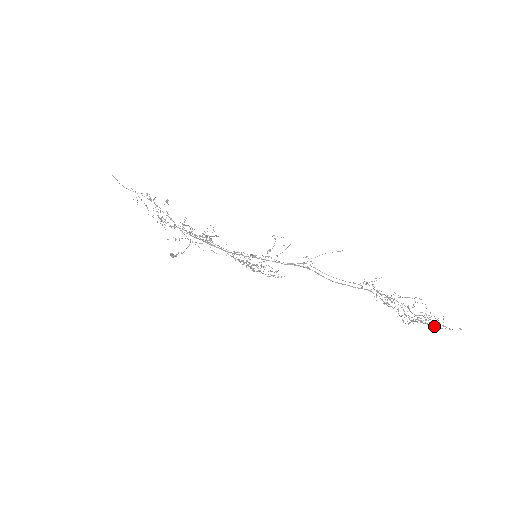
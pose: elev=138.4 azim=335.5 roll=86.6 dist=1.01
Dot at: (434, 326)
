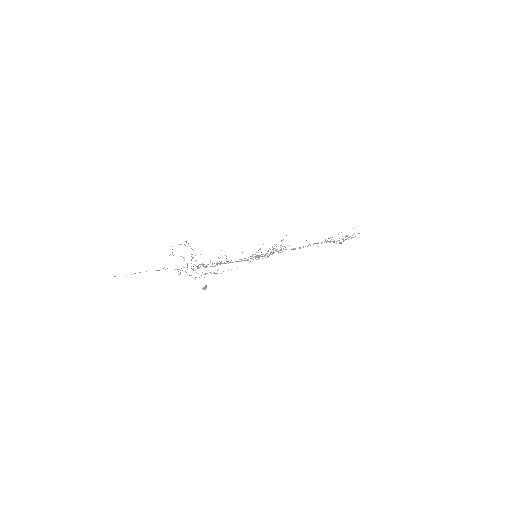
Dot at: occluded
